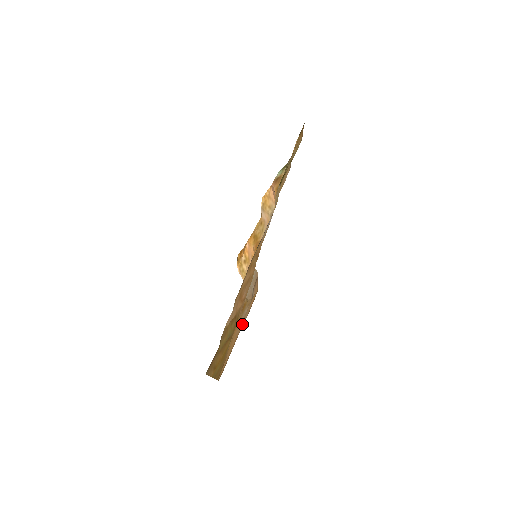
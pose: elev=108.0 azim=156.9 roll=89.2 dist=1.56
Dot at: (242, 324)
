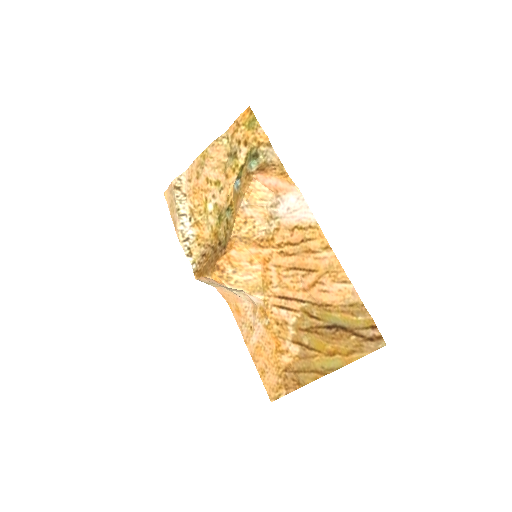
Dot at: (248, 338)
